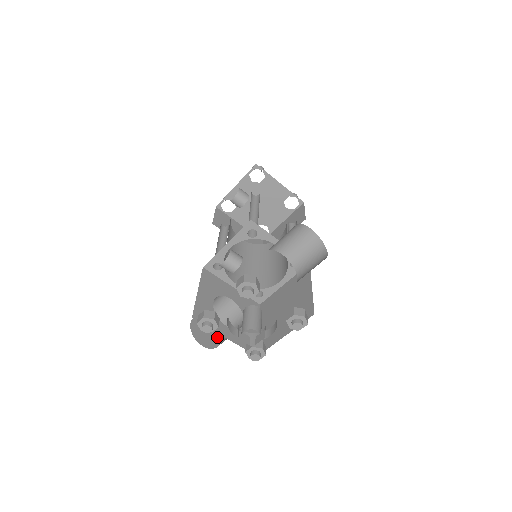
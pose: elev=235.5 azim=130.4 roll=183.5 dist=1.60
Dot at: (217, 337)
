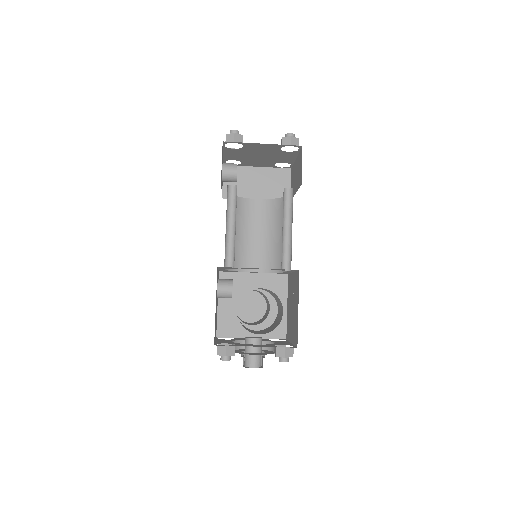
Dot at: (263, 305)
